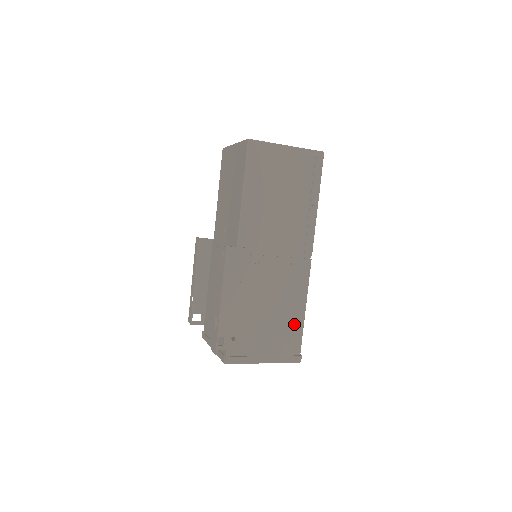
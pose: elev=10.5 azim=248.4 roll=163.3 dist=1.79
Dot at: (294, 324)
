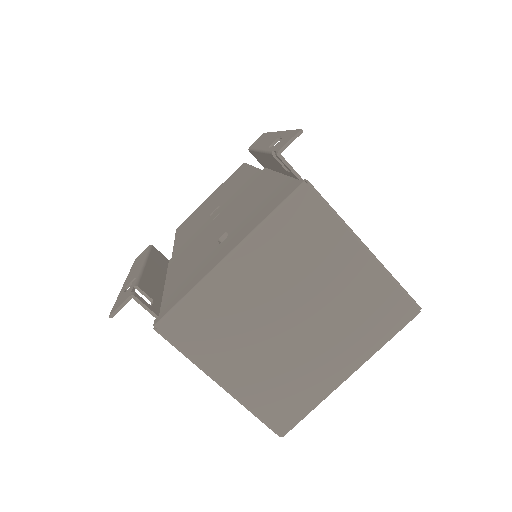
Dot at: occluded
